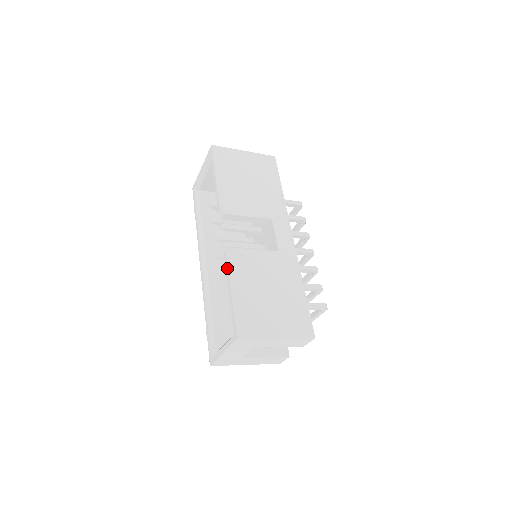
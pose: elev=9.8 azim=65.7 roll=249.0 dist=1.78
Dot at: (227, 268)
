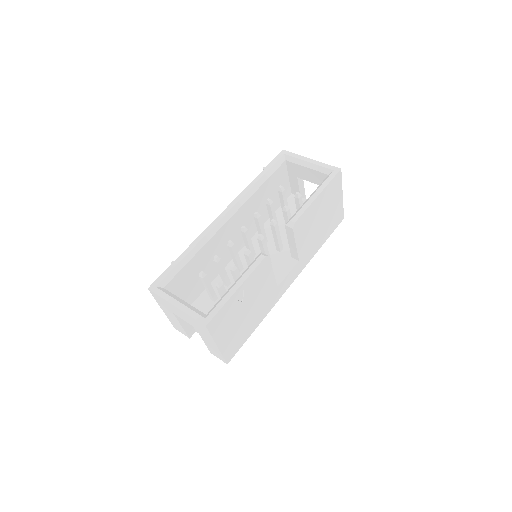
Dot at: (253, 269)
